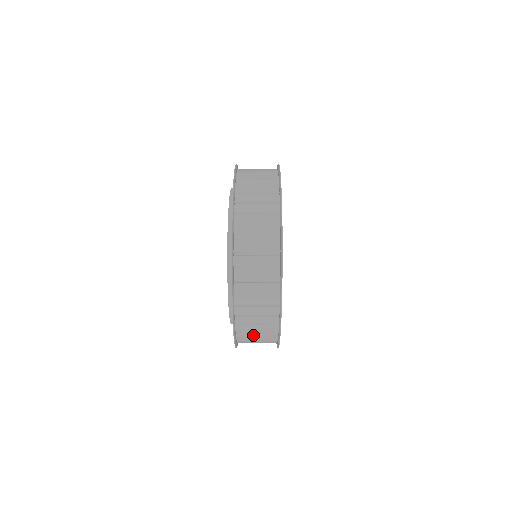
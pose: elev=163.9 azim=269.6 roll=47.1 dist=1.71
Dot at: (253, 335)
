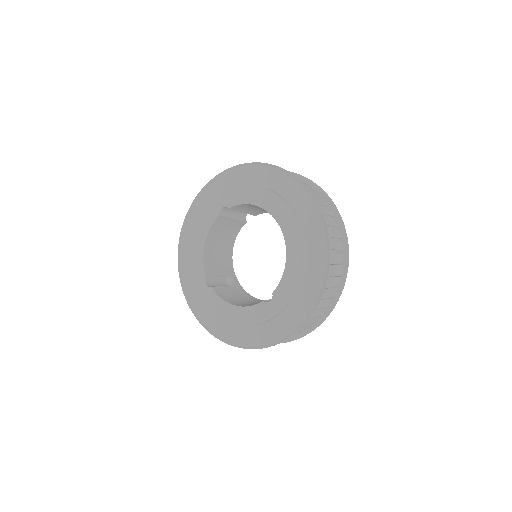
Dot at: occluded
